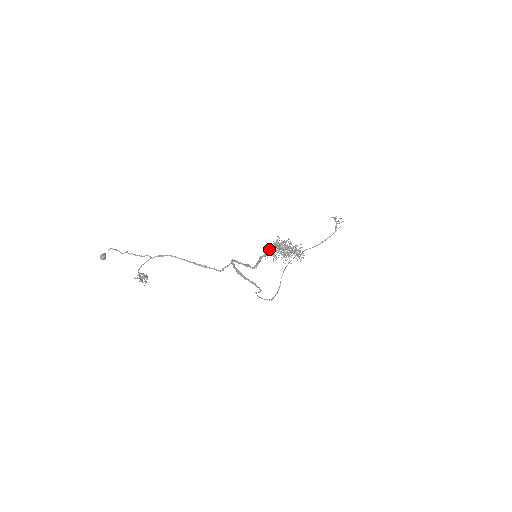
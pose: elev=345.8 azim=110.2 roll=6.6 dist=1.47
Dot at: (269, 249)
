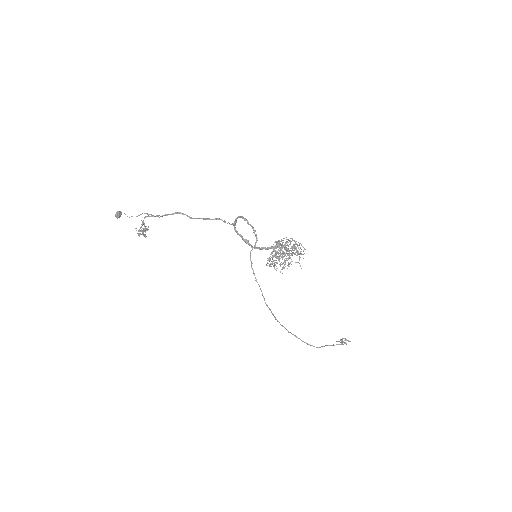
Dot at: (271, 246)
